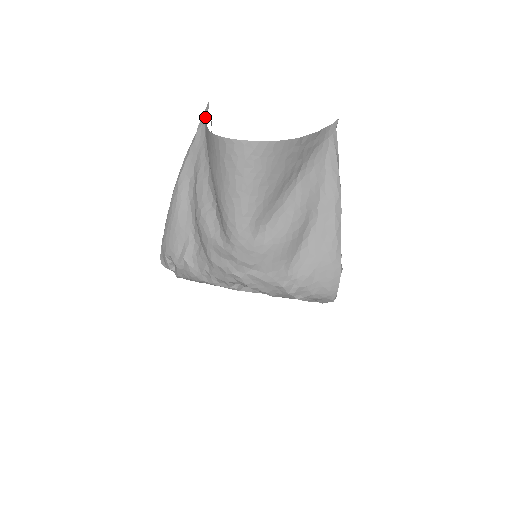
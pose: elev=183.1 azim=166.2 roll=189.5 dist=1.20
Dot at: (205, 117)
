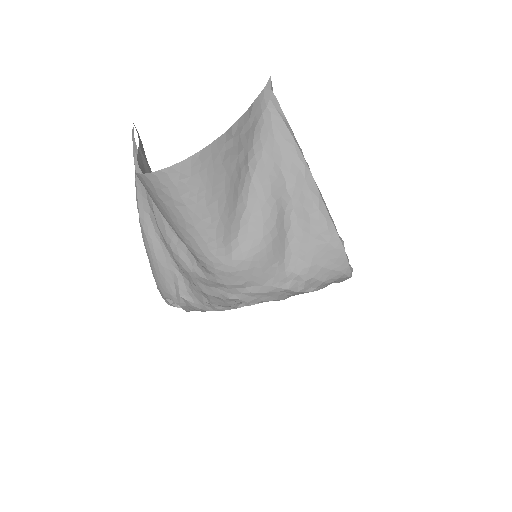
Dot at: (135, 142)
